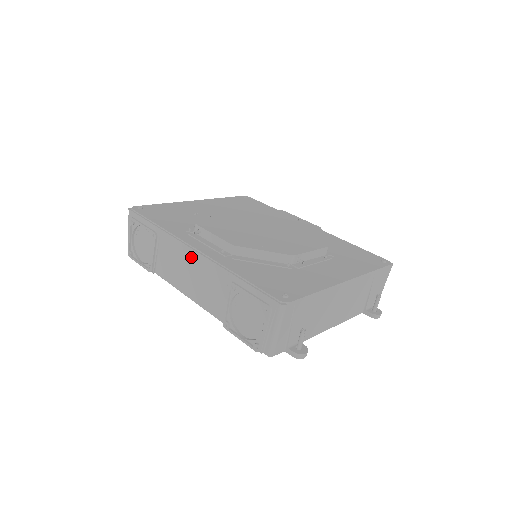
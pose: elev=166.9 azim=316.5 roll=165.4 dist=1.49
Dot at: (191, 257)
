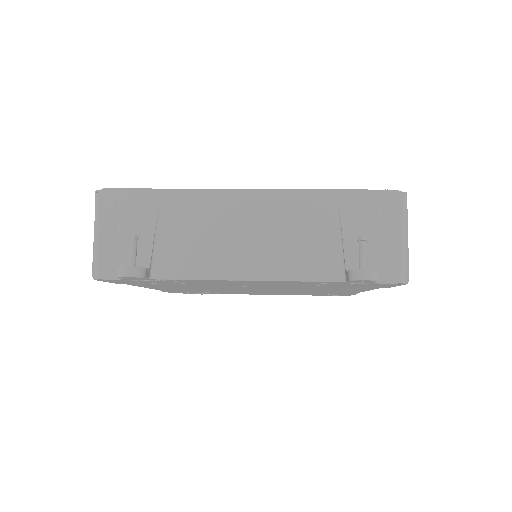
Dot at: occluded
